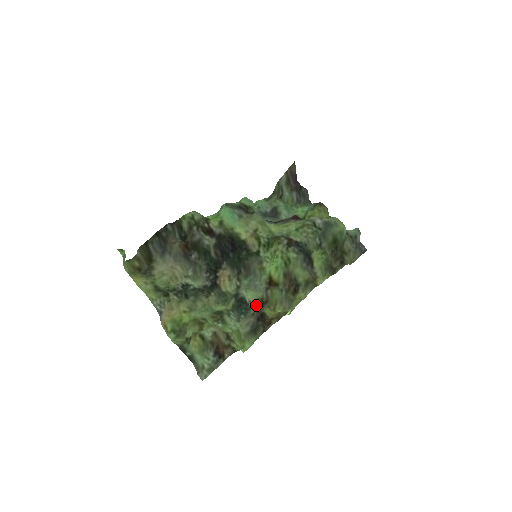
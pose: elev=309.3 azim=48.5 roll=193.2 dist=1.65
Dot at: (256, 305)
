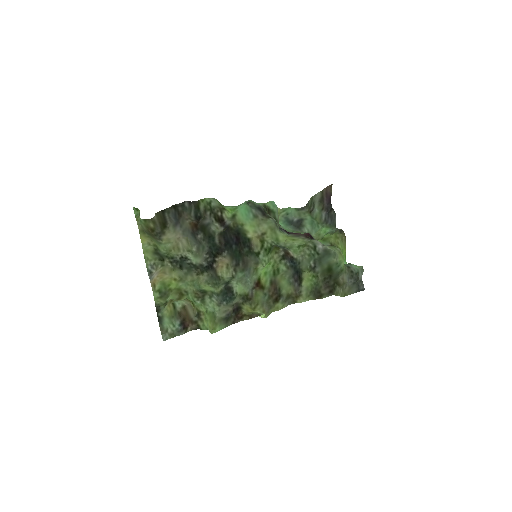
Dot at: (239, 298)
